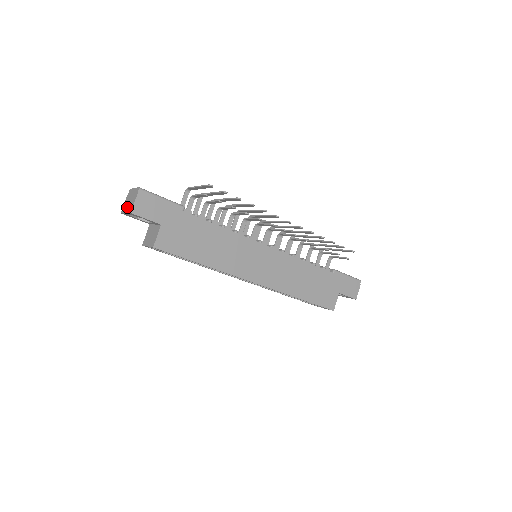
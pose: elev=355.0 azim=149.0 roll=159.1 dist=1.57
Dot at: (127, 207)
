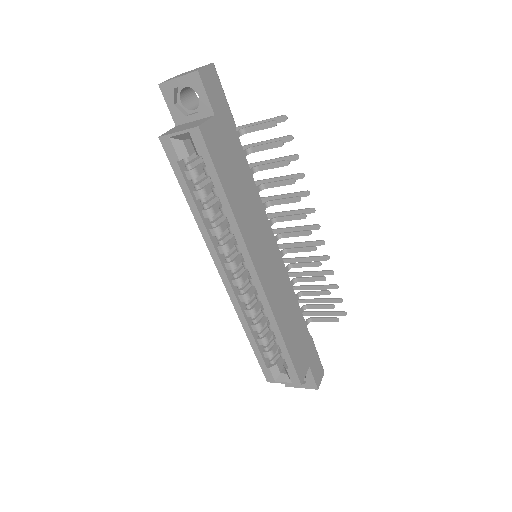
Dot at: (181, 75)
